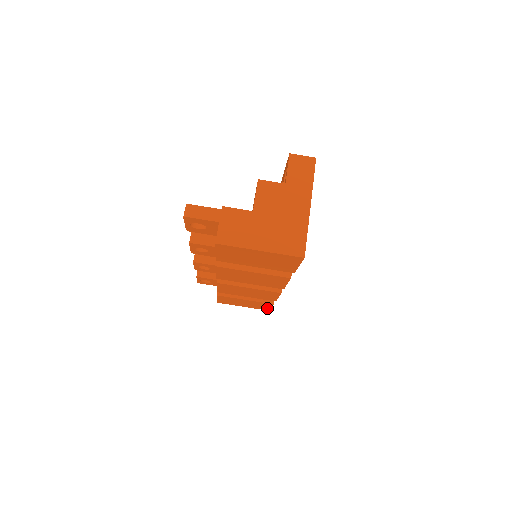
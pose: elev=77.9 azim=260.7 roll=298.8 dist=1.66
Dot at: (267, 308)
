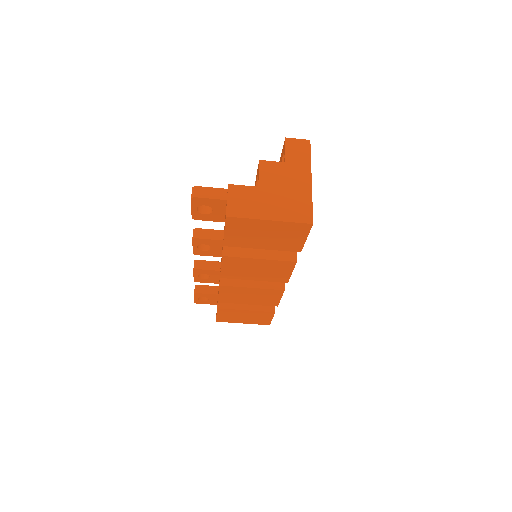
Dot at: (267, 321)
